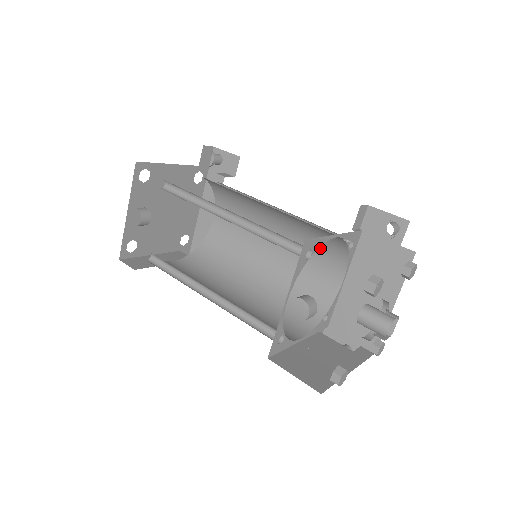
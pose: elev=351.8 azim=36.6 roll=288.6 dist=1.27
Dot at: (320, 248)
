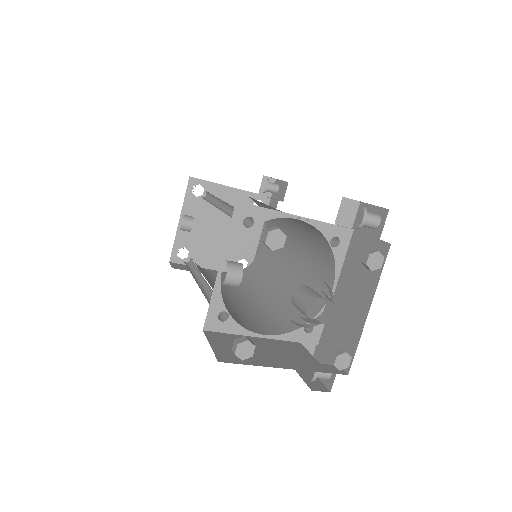
Dot at: (318, 253)
